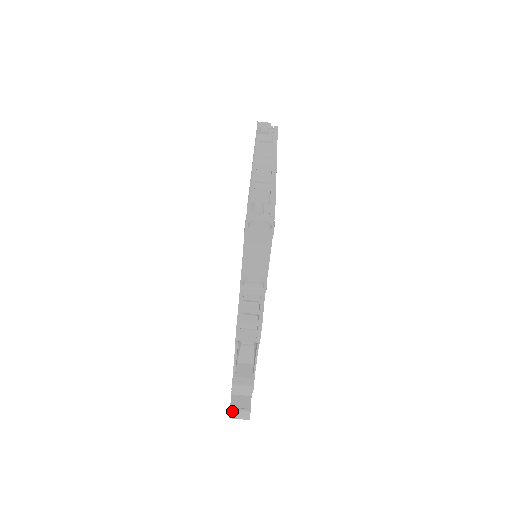
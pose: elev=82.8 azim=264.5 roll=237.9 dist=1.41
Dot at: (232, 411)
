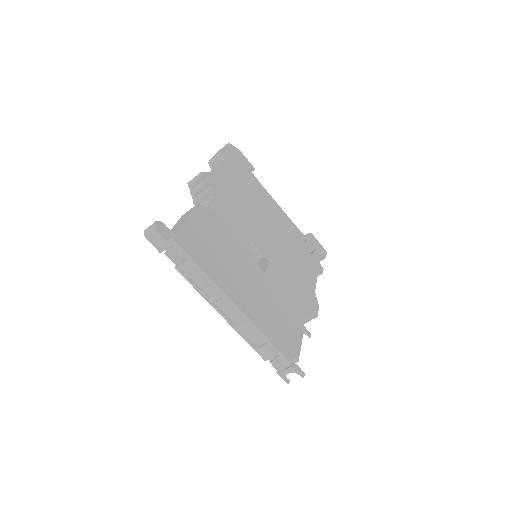
Dot at: occluded
